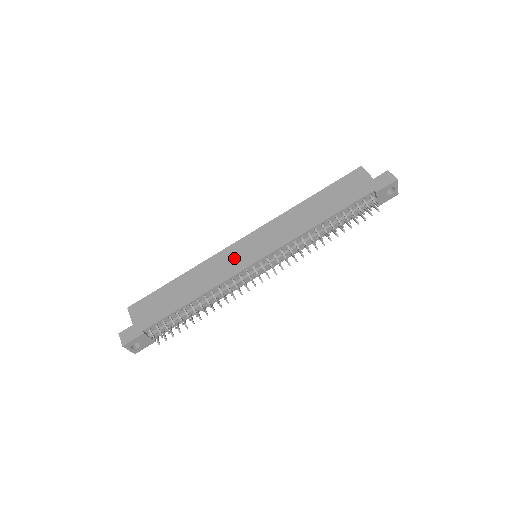
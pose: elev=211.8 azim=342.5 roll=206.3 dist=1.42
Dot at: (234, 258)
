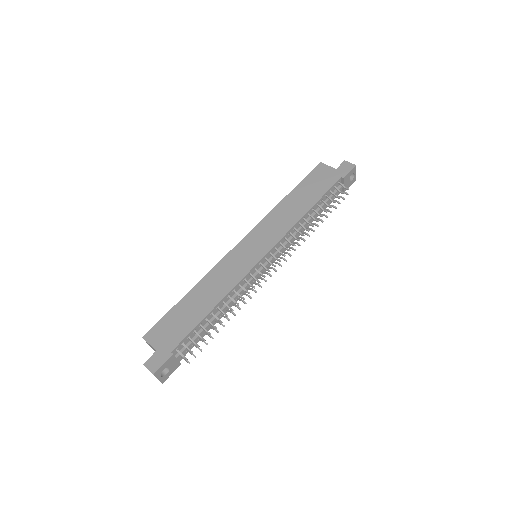
Dot at: (239, 261)
